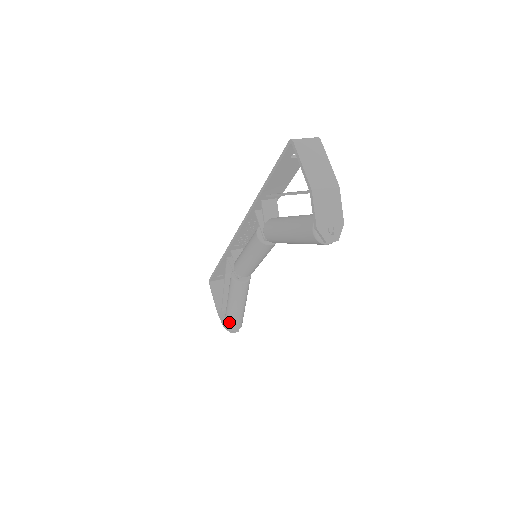
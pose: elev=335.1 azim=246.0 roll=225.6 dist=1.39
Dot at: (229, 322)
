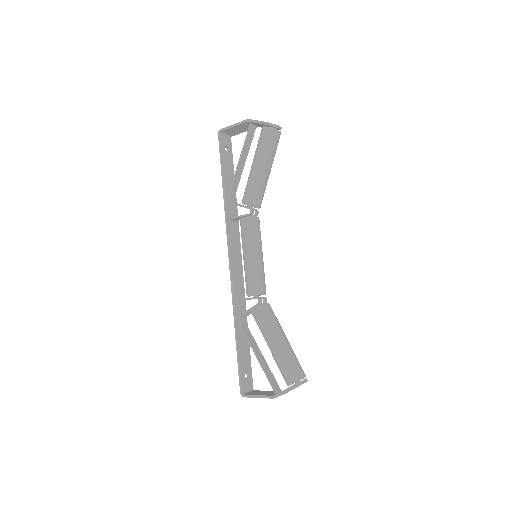
Dot at: (290, 366)
